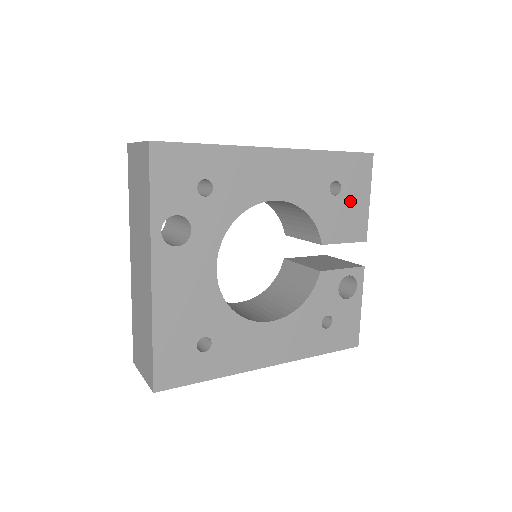
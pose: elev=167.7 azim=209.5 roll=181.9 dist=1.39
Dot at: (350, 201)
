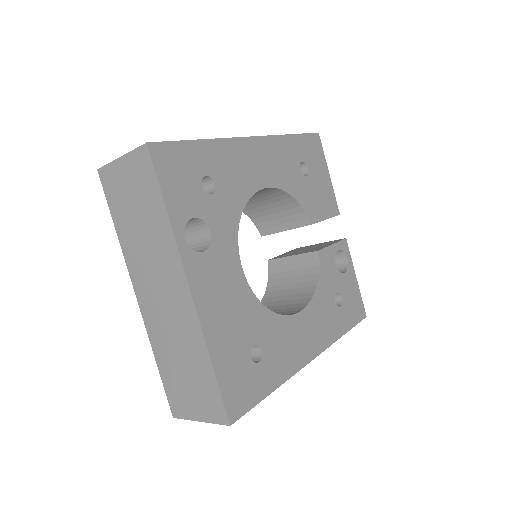
Dot at: (317, 179)
